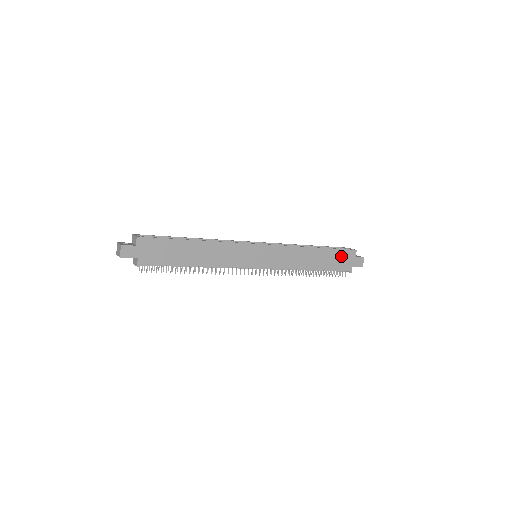
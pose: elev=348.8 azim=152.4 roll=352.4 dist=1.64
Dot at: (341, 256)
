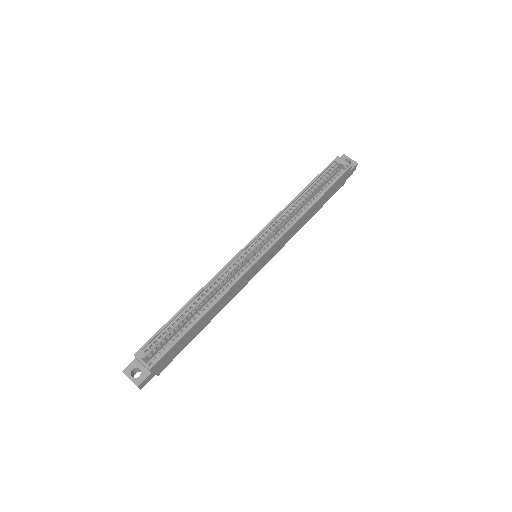
Dot at: (337, 184)
